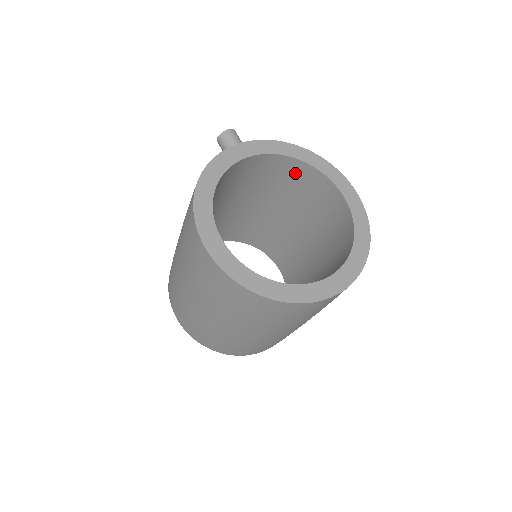
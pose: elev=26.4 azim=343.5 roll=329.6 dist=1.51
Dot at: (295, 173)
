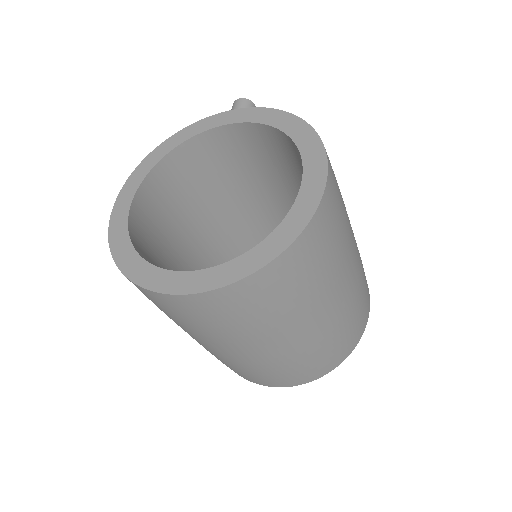
Dot at: (292, 152)
